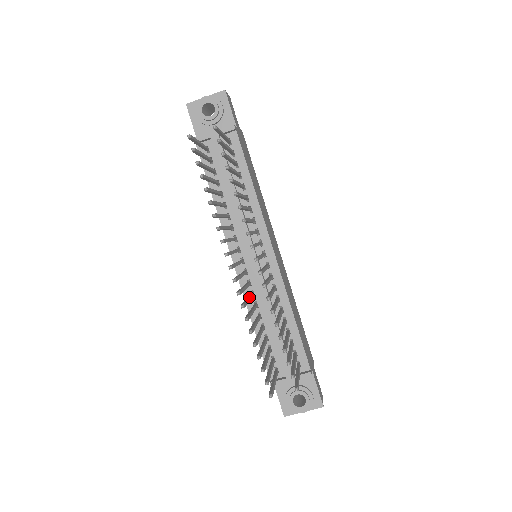
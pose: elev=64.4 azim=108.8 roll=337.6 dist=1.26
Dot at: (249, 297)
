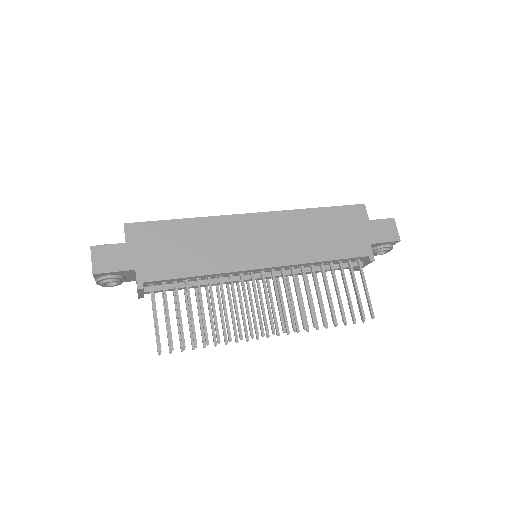
Dot at: (290, 300)
